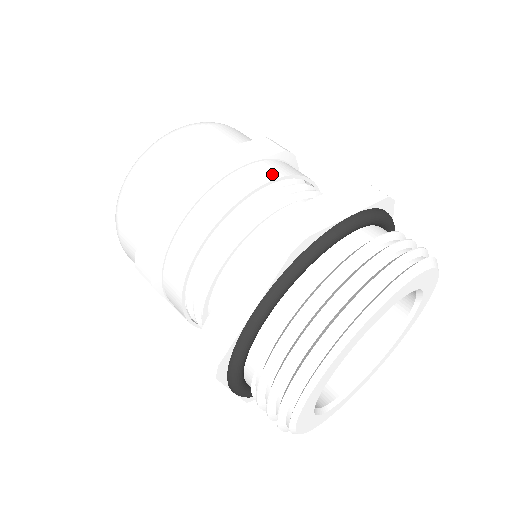
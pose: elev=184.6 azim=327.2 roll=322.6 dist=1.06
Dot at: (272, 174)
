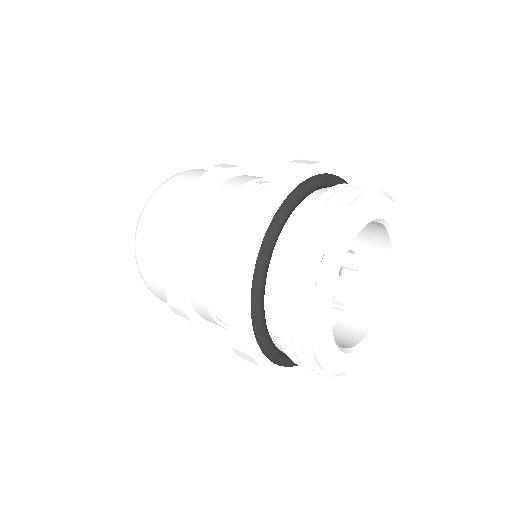
Dot at: (223, 196)
